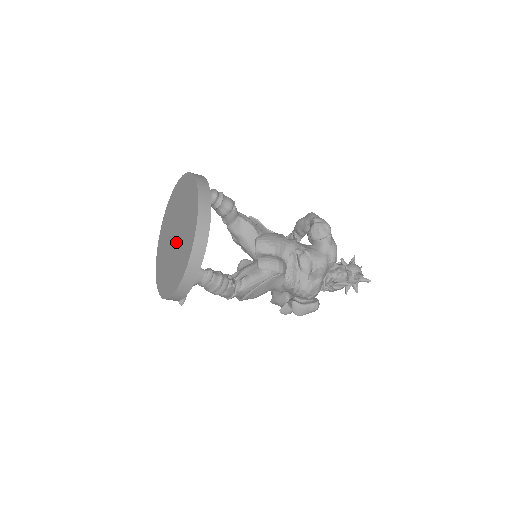
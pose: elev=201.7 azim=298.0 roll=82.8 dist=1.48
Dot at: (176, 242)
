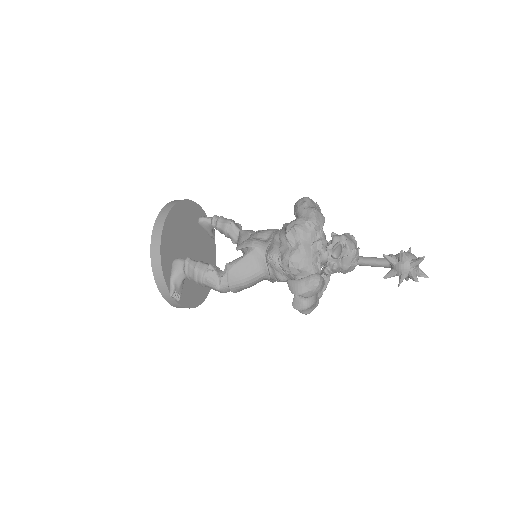
Dot at: occluded
